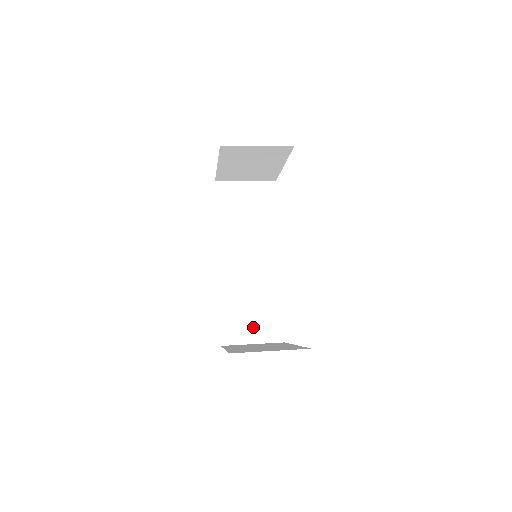
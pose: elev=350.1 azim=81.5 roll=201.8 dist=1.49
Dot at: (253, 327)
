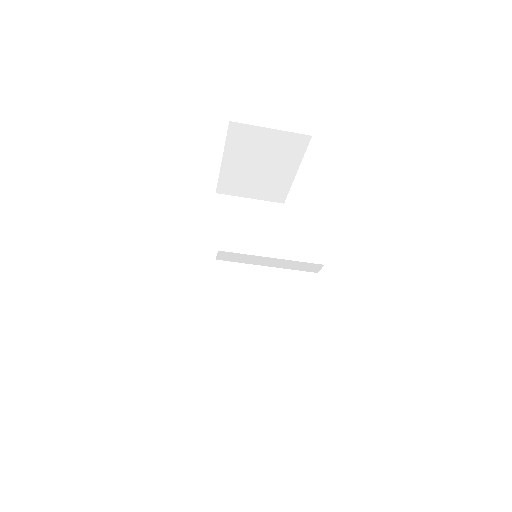
Dot at: (241, 360)
